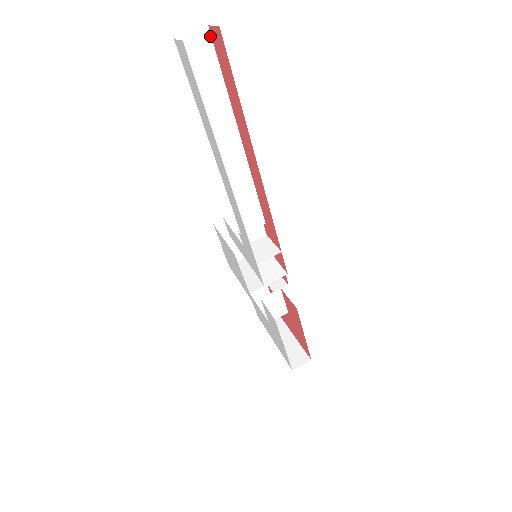
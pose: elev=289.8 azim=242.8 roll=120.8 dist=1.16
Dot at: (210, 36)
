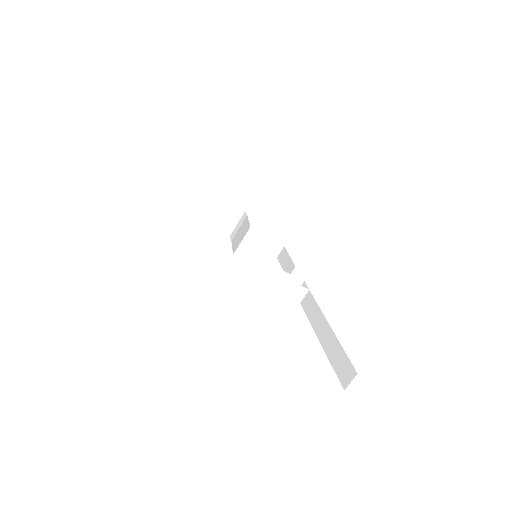
Dot at: occluded
